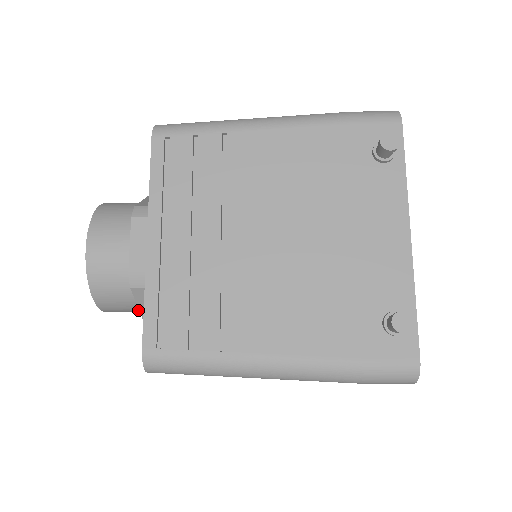
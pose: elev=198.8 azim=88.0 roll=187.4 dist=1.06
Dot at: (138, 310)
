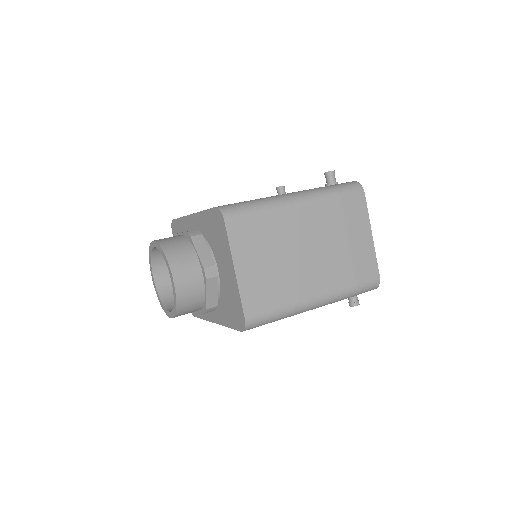
Dot at: occluded
